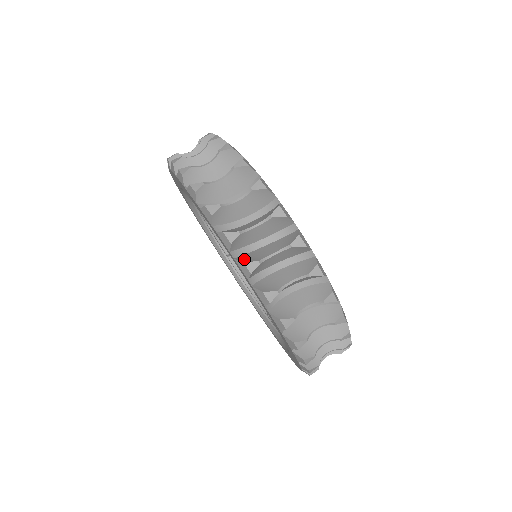
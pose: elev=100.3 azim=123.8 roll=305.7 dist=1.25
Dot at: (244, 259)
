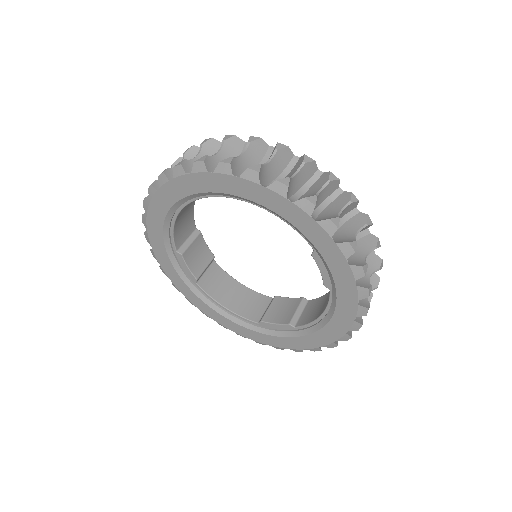
Dot at: (325, 219)
